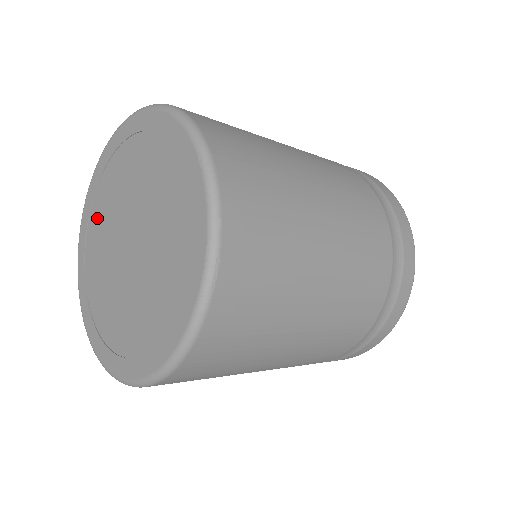
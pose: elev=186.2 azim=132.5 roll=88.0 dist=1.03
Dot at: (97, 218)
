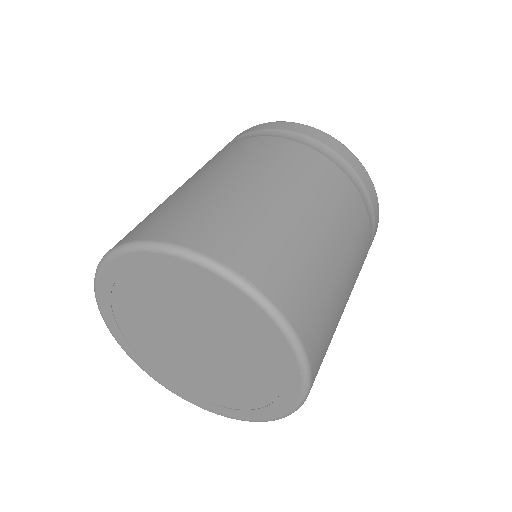
Dot at: (134, 293)
